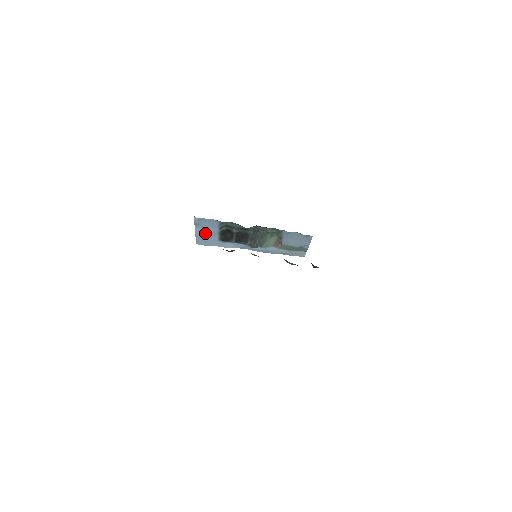
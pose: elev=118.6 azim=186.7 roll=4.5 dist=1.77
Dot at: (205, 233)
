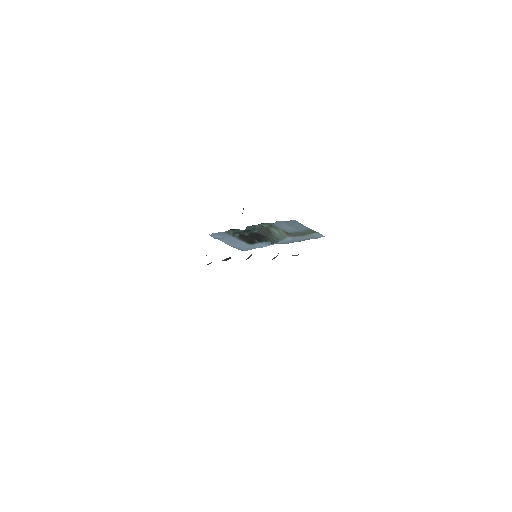
Dot at: (232, 242)
